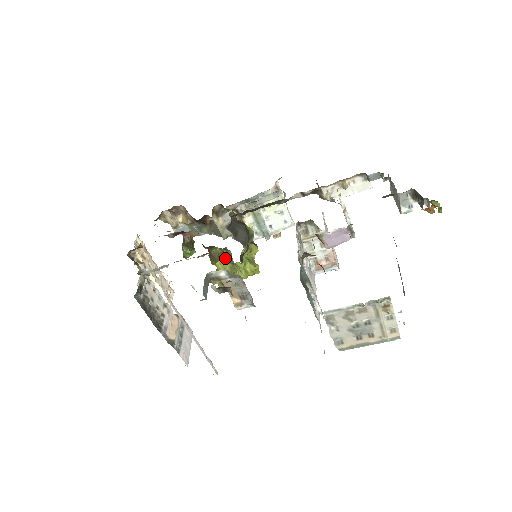
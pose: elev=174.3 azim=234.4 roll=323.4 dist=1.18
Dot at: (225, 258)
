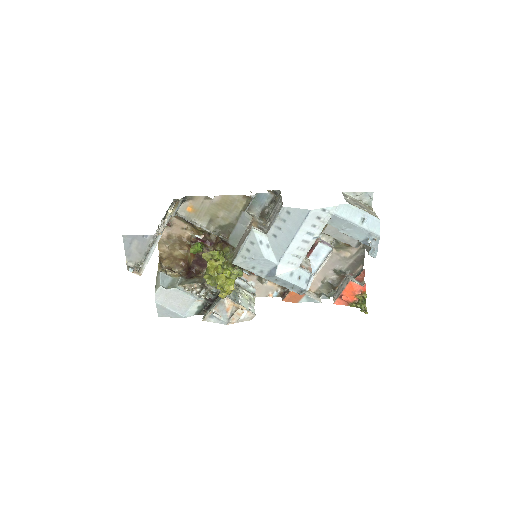
Dot at: occluded
